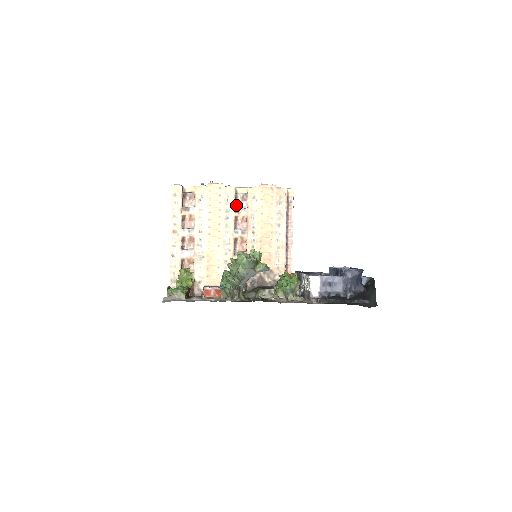
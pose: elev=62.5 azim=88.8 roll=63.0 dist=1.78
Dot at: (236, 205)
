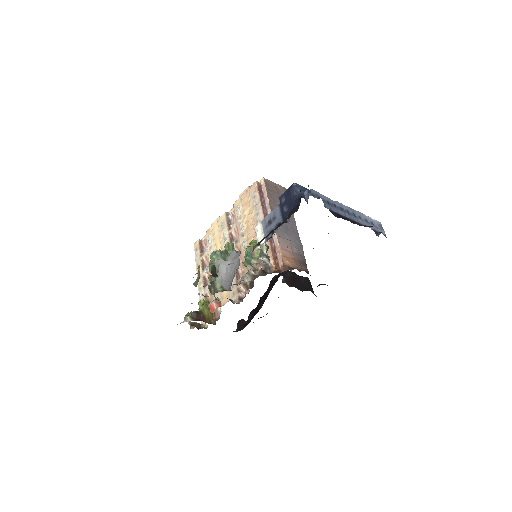
Dot at: occluded
